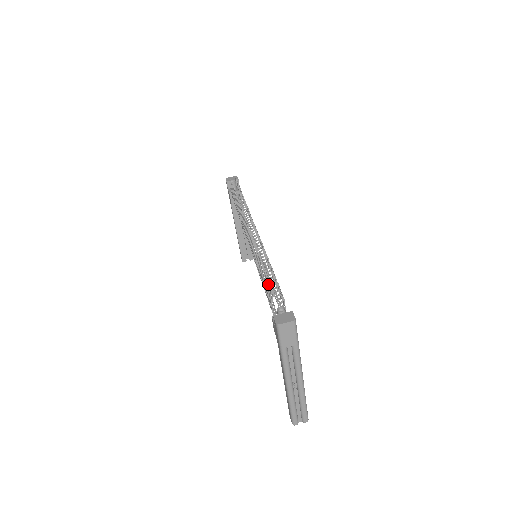
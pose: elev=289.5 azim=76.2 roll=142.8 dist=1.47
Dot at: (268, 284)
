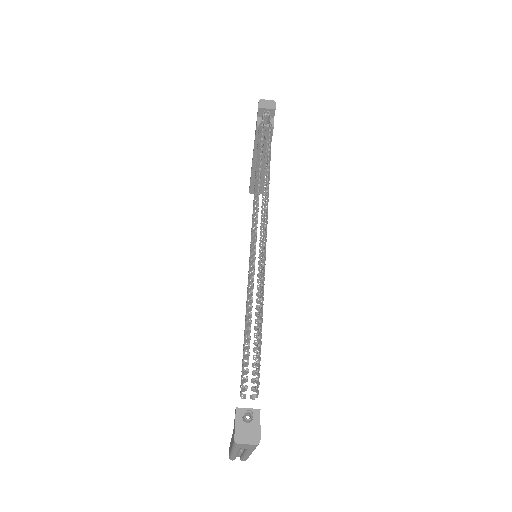
Dot at: (246, 364)
